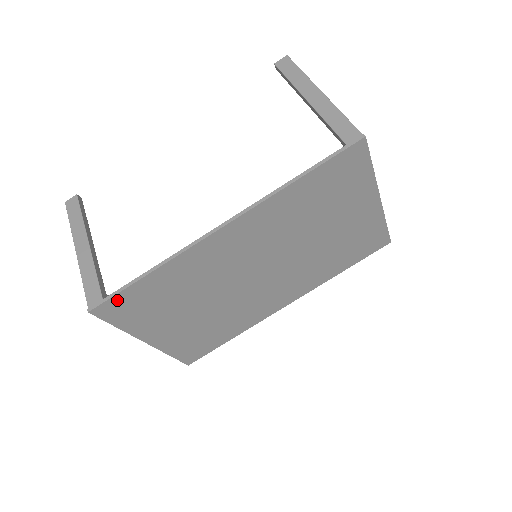
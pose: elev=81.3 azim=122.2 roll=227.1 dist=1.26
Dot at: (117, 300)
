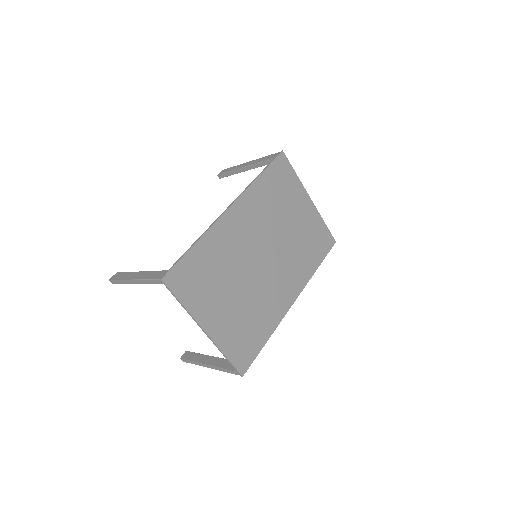
Dot at: (178, 269)
